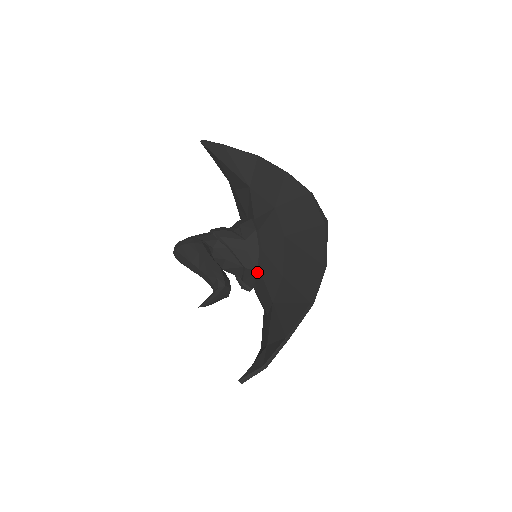
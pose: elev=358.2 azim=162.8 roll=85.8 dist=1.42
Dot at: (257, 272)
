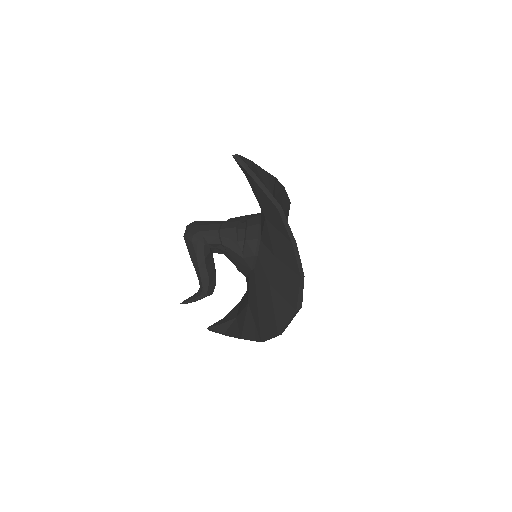
Dot at: (247, 276)
